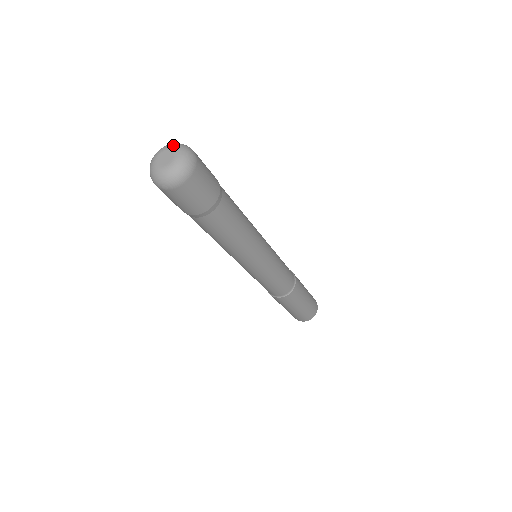
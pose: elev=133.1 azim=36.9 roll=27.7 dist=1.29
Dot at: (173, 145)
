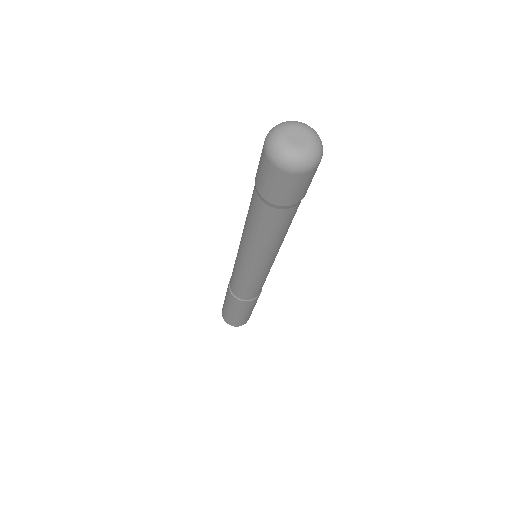
Dot at: (314, 132)
